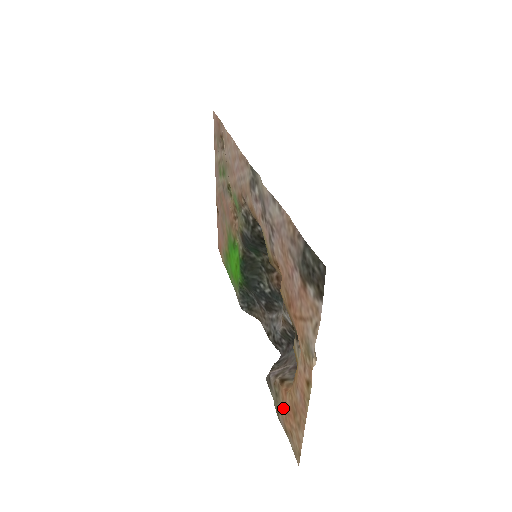
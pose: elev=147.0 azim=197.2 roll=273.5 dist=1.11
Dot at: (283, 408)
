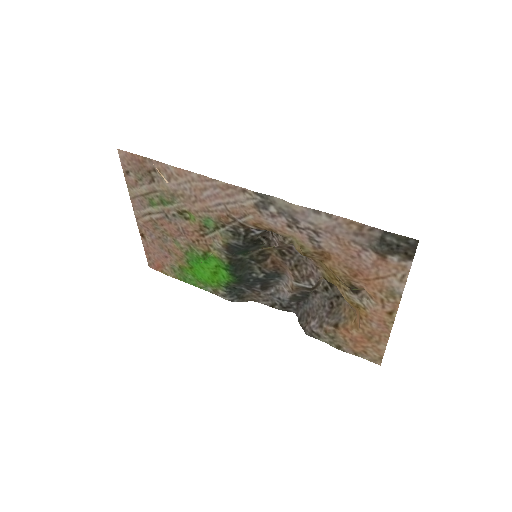
Dot at: (349, 341)
